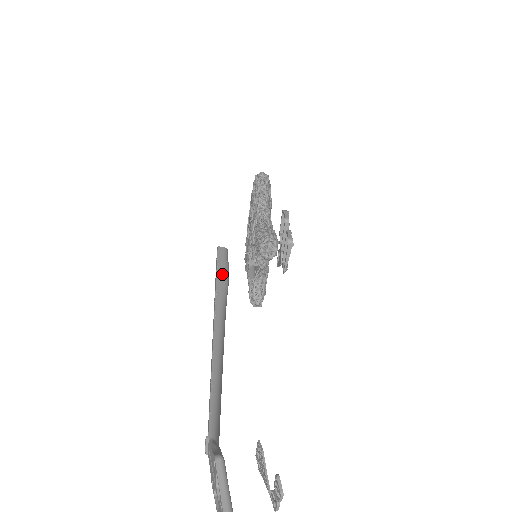
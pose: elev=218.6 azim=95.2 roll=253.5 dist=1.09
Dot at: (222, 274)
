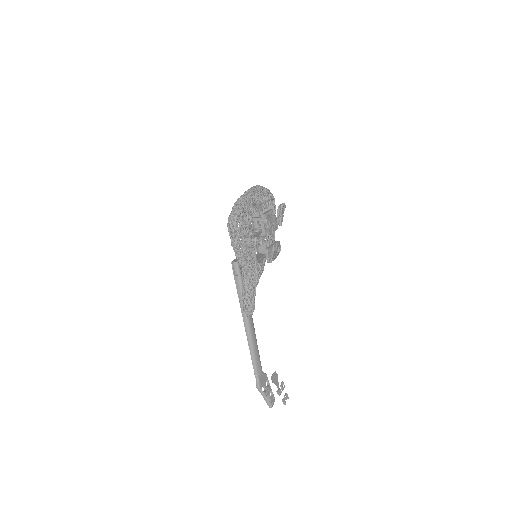
Dot at: (239, 289)
